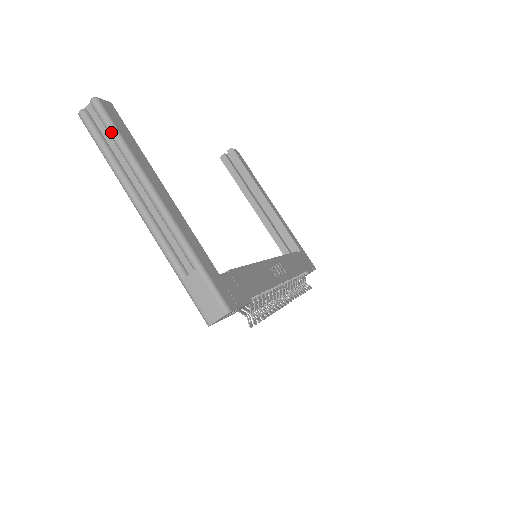
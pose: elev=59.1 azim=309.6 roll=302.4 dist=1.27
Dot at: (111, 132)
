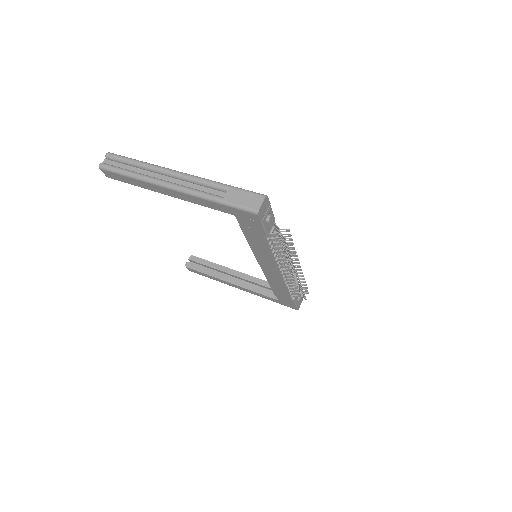
Dot at: (128, 160)
